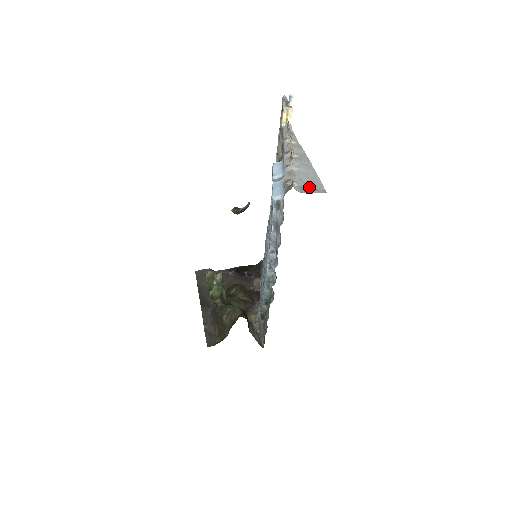
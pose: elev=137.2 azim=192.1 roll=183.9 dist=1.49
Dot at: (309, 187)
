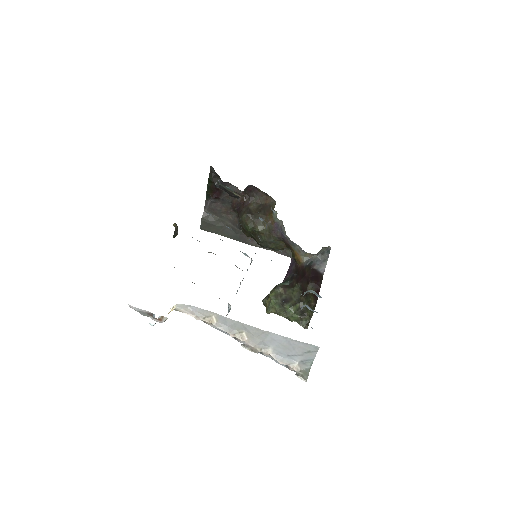
Dot at: (303, 355)
